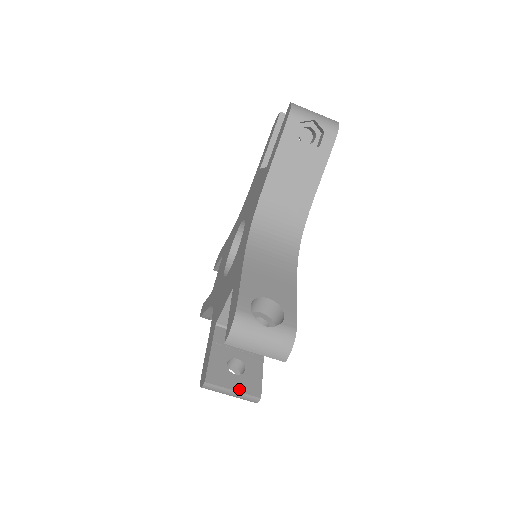
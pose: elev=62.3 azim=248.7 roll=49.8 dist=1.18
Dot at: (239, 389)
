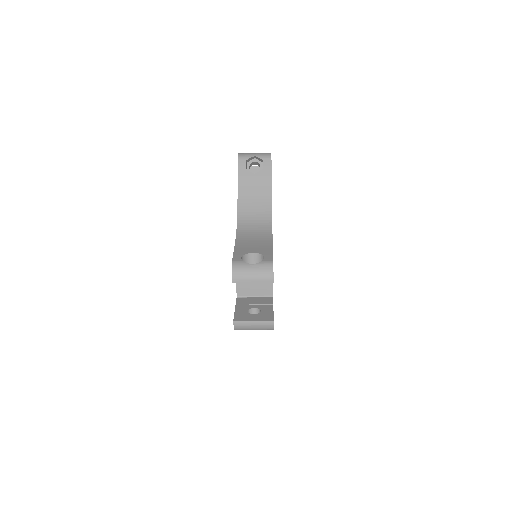
Dot at: occluded
